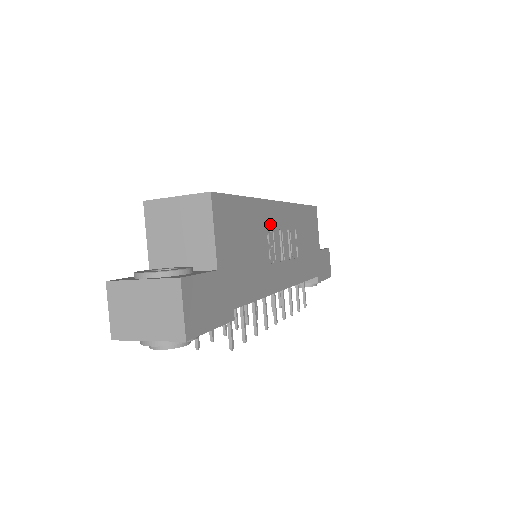
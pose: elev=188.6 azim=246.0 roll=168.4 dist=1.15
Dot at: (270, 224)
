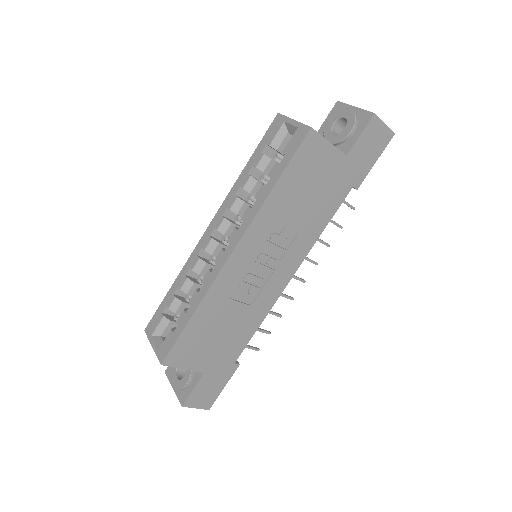
Dot at: (234, 283)
